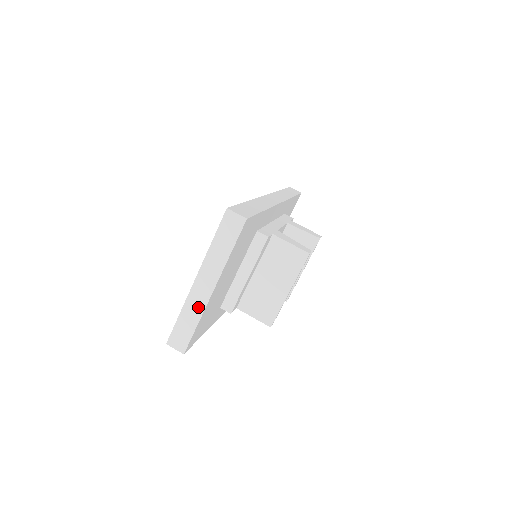
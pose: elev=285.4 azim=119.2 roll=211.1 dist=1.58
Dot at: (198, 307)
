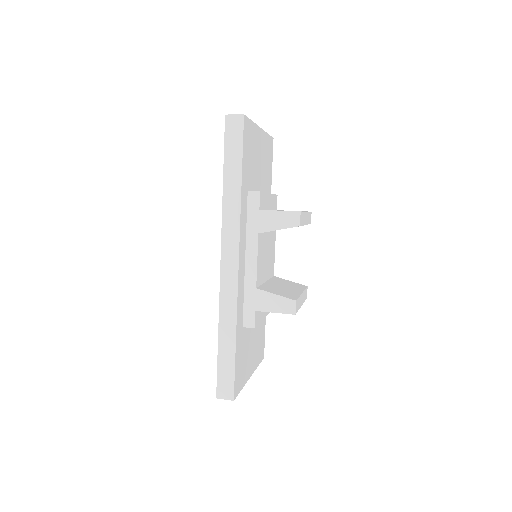
Dot at: occluded
